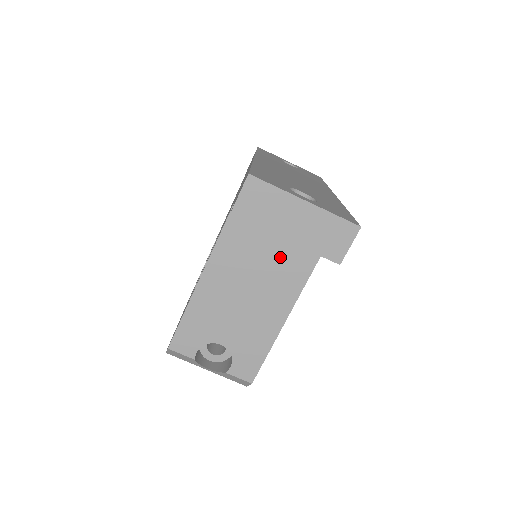
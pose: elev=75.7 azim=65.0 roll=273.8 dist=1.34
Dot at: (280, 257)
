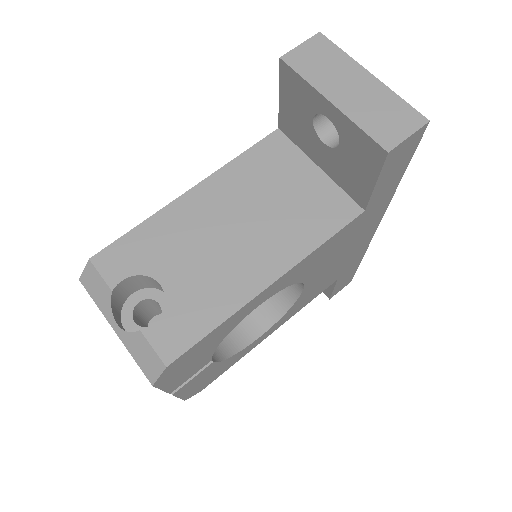
Dot at: (297, 205)
